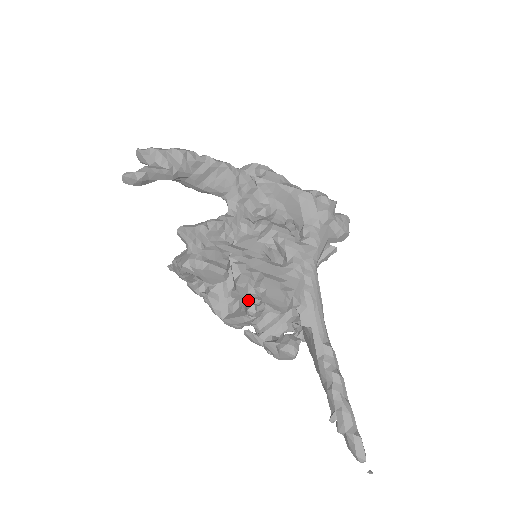
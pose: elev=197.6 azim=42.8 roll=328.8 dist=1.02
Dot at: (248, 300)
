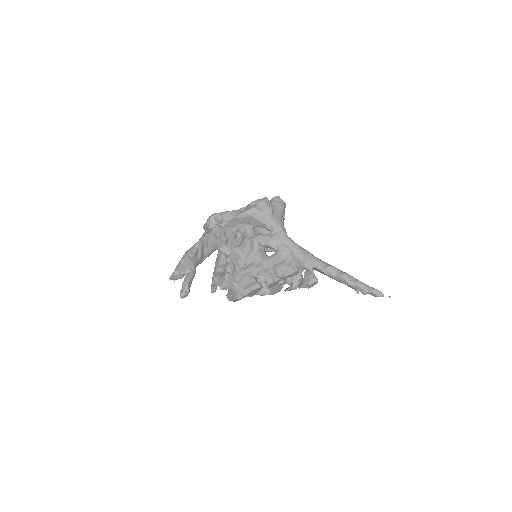
Dot at: occluded
